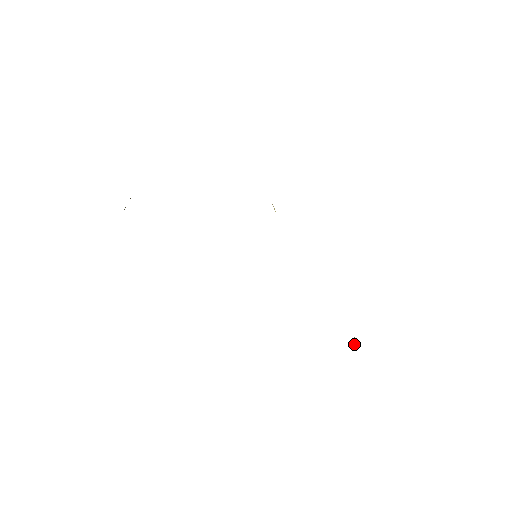
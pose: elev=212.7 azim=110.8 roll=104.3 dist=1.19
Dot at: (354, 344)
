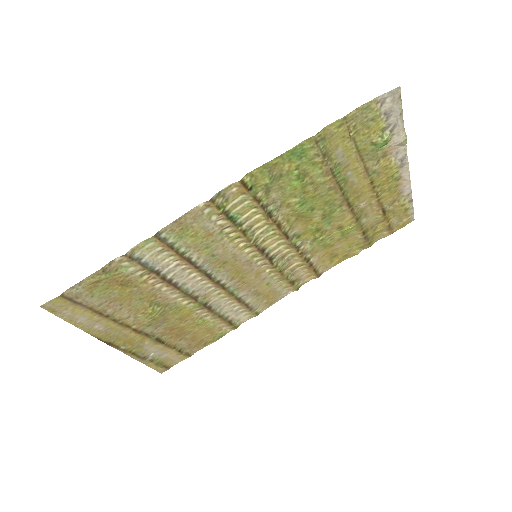
Dot at: (349, 135)
